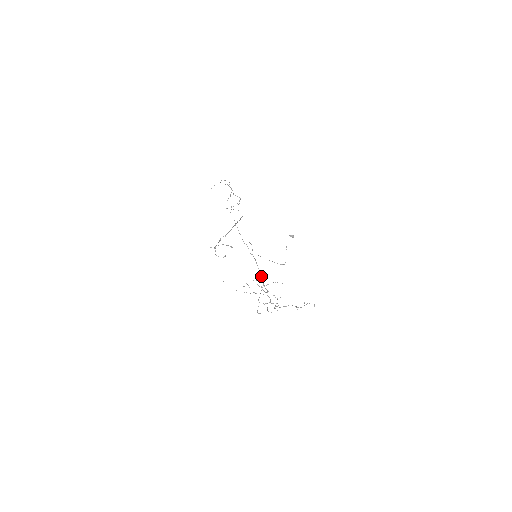
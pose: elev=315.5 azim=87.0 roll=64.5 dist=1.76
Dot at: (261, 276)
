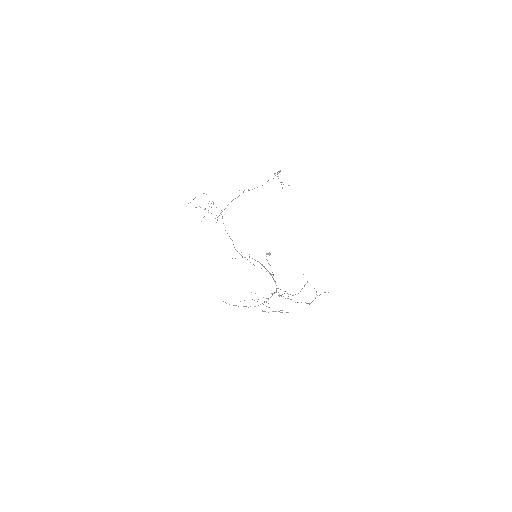
Dot at: (269, 272)
